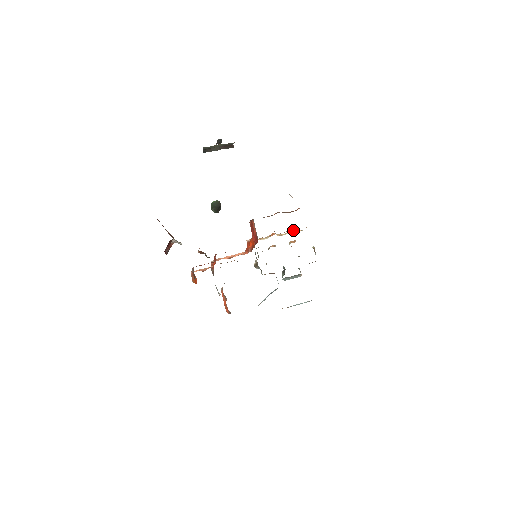
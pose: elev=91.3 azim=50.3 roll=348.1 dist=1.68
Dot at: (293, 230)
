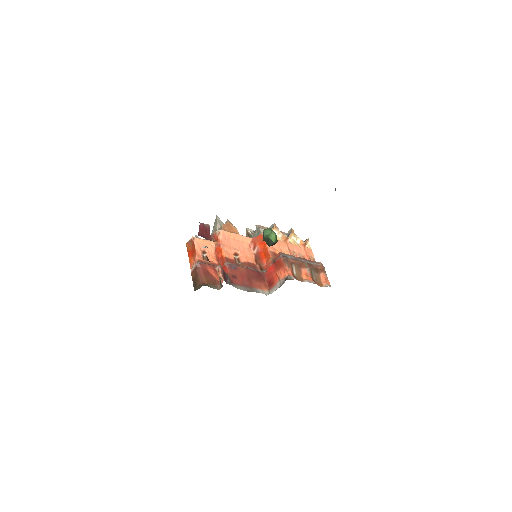
Dot at: (303, 248)
